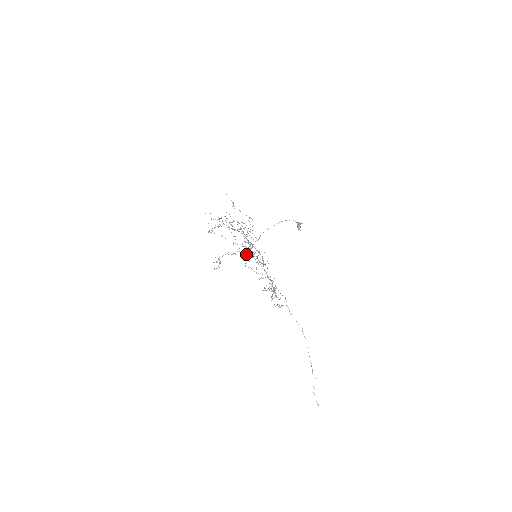
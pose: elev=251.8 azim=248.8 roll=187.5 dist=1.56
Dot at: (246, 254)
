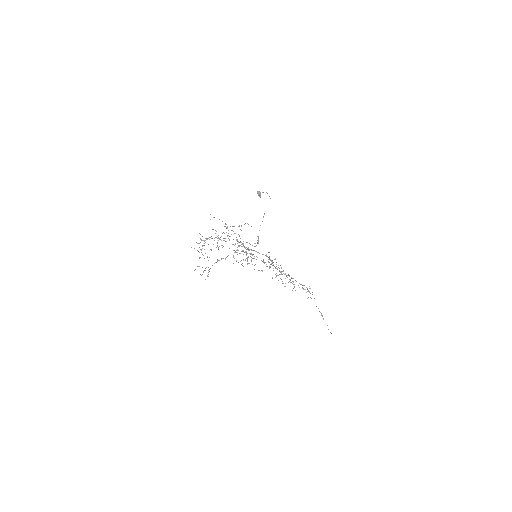
Dot at: occluded
